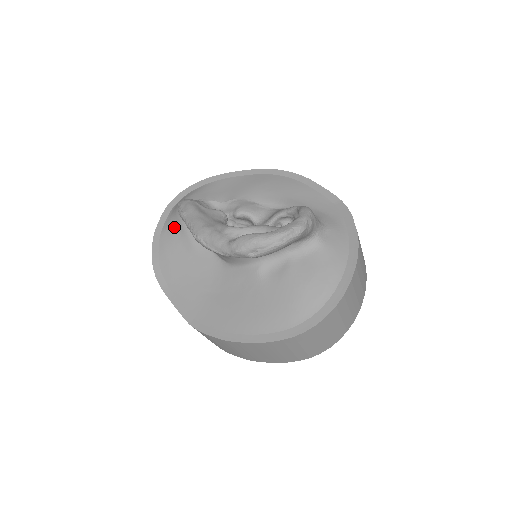
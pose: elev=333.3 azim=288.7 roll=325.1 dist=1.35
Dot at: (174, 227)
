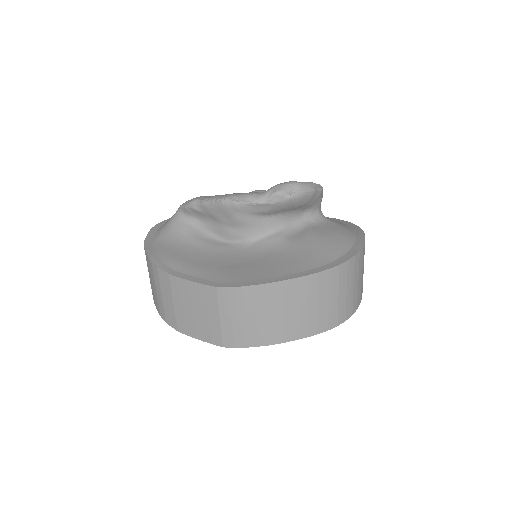
Dot at: (170, 232)
